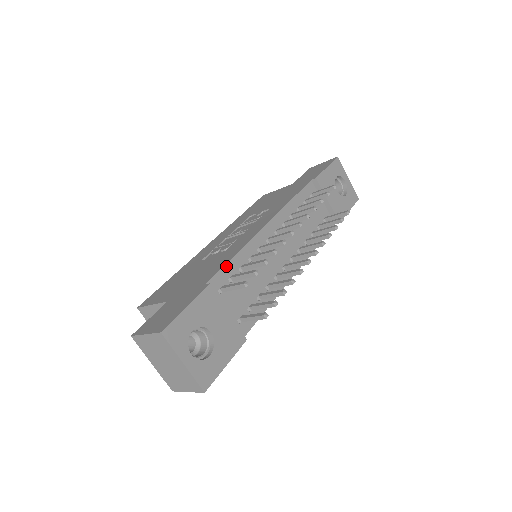
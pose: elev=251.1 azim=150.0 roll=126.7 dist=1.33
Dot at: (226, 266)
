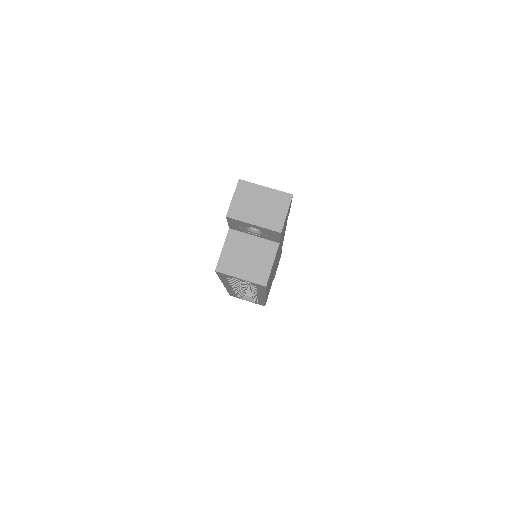
Dot at: occluded
